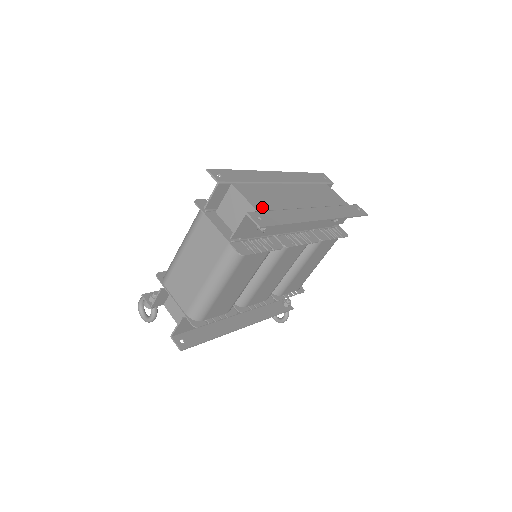
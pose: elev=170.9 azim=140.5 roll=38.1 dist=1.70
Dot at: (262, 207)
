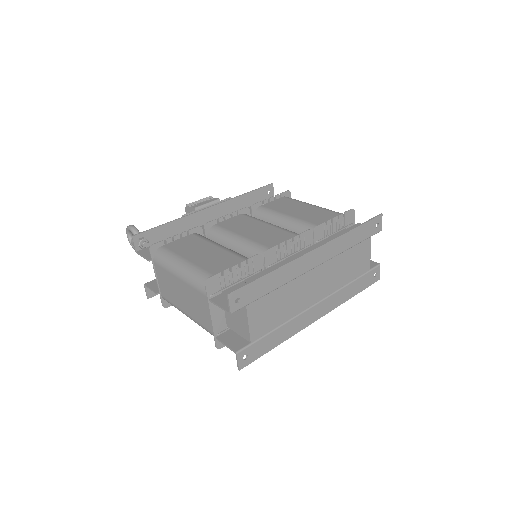
Dot at: (260, 332)
